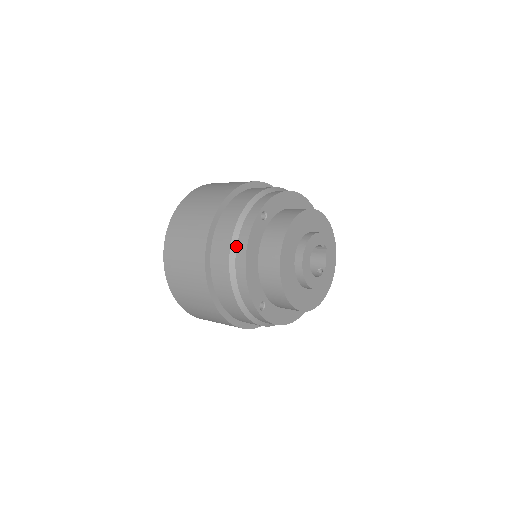
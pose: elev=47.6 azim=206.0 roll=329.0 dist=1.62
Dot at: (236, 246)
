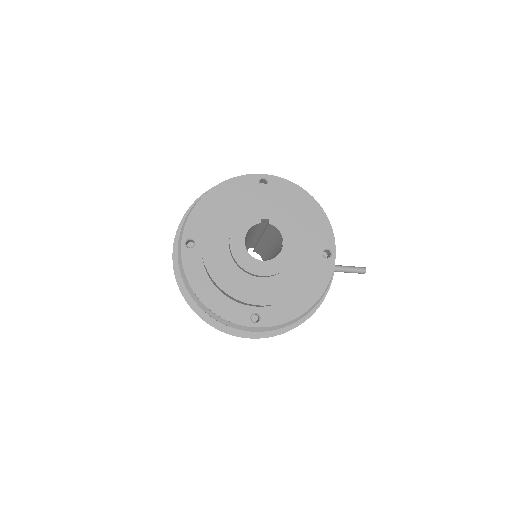
Dot at: (190, 287)
